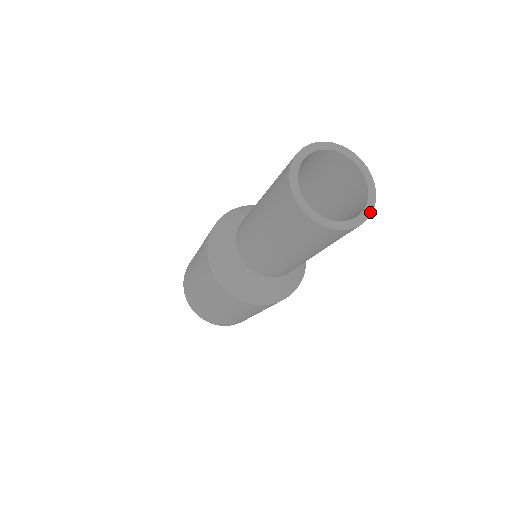
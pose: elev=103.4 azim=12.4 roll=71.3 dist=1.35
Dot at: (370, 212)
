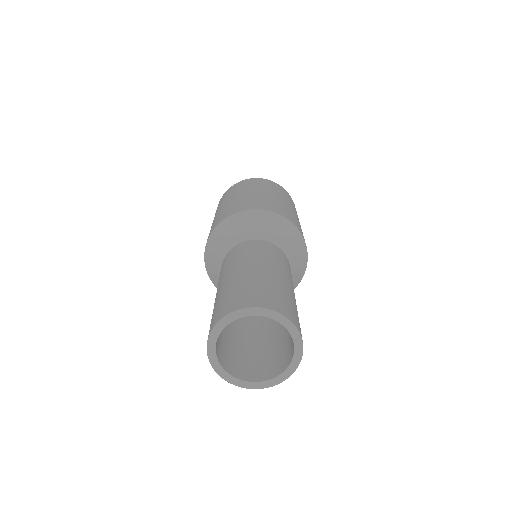
Dot at: (298, 336)
